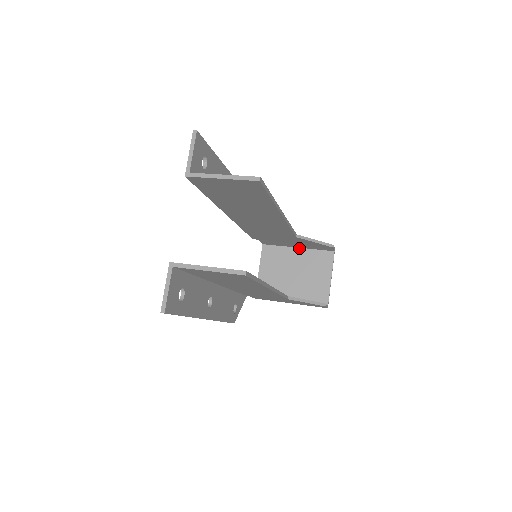
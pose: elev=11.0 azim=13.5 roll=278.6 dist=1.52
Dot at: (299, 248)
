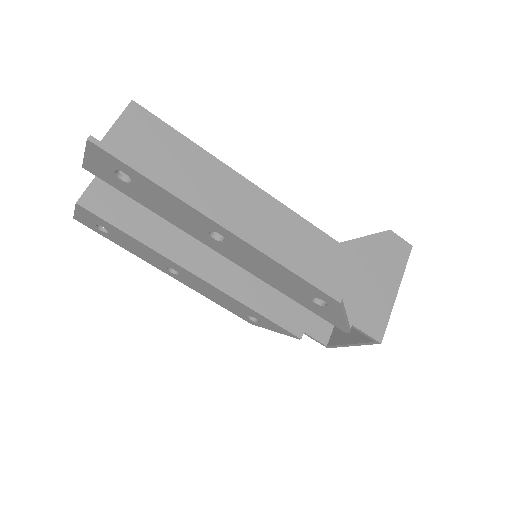
Dot at: occluded
